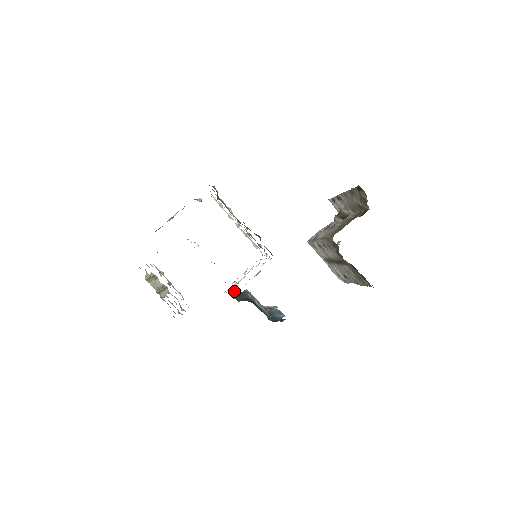
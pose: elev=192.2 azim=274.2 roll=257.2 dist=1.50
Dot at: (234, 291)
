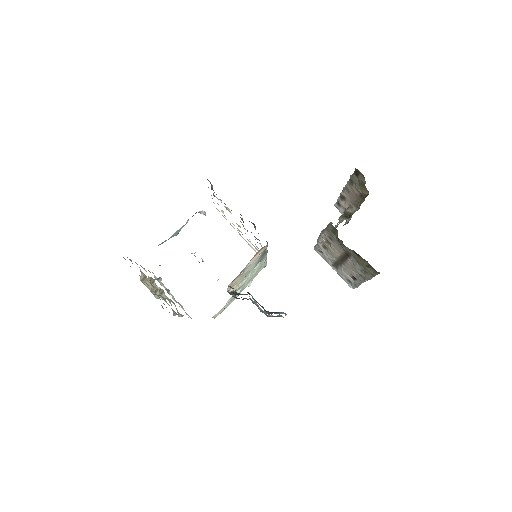
Dot at: (231, 289)
